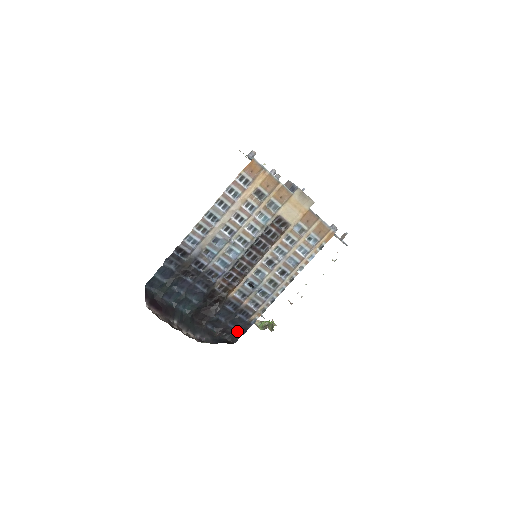
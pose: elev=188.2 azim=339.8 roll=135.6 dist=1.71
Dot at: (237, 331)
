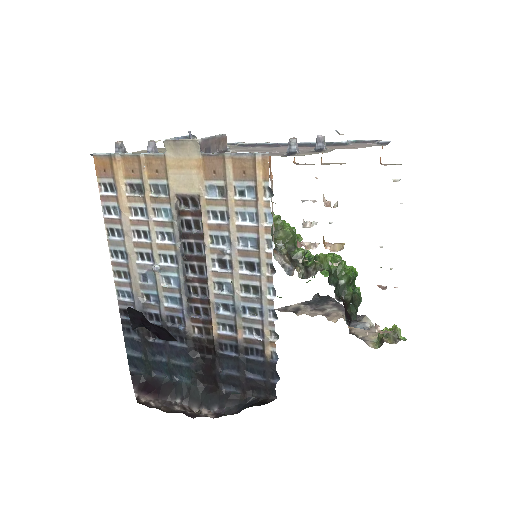
Dot at: (265, 380)
